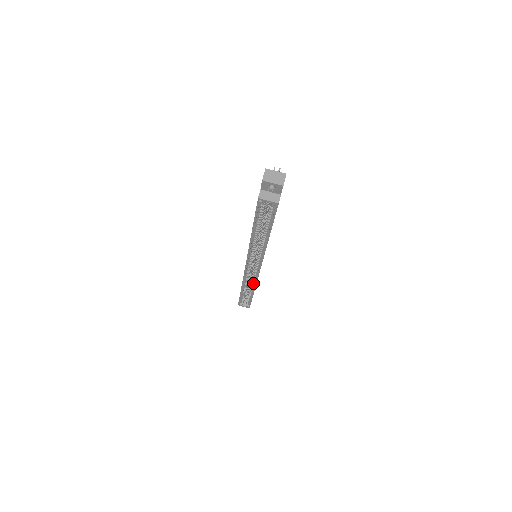
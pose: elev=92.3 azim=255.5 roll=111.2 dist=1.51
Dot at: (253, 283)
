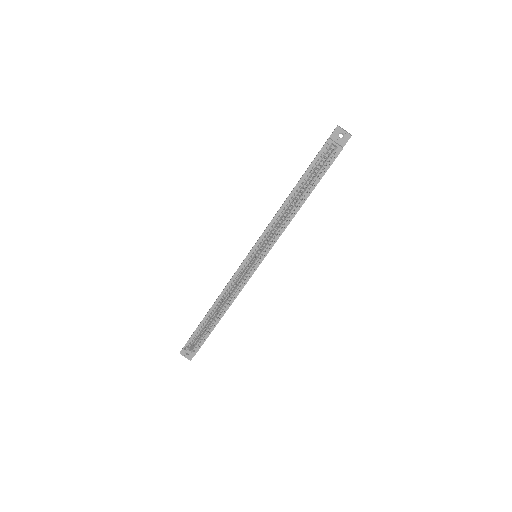
Dot at: (233, 296)
